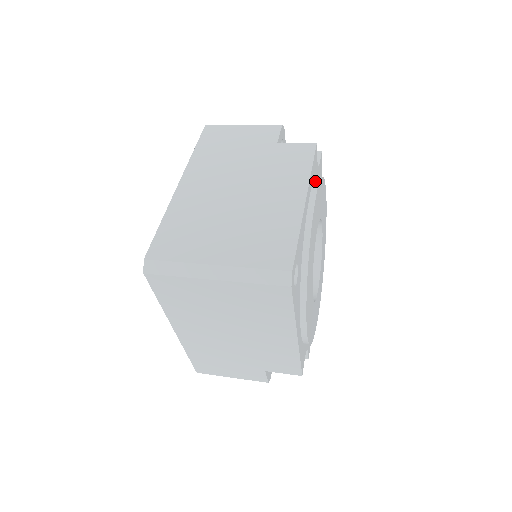
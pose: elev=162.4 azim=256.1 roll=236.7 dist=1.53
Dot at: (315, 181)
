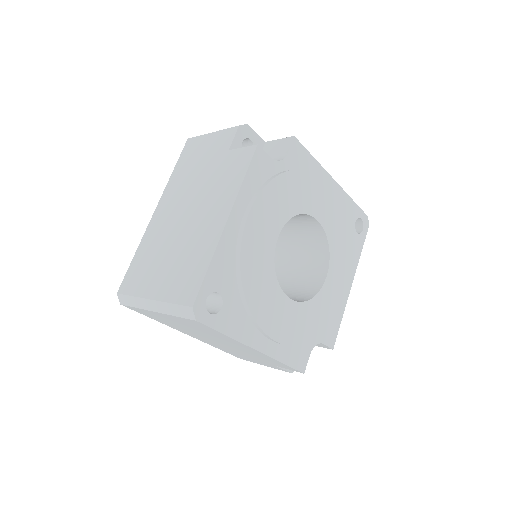
Dot at: (261, 186)
